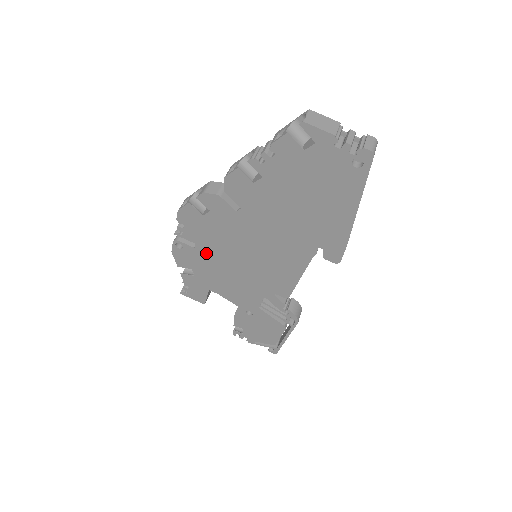
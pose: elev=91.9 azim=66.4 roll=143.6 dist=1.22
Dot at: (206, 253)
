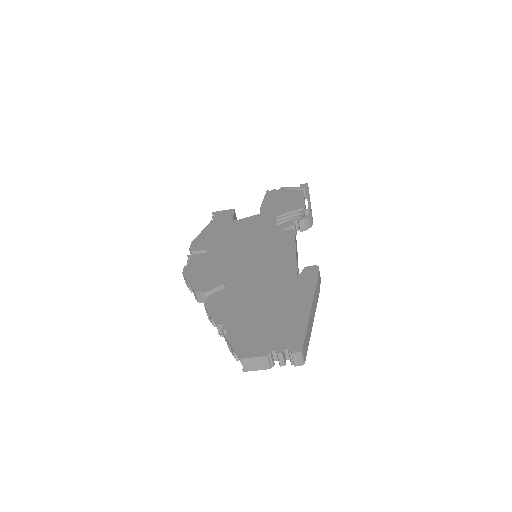
Dot at: occluded
